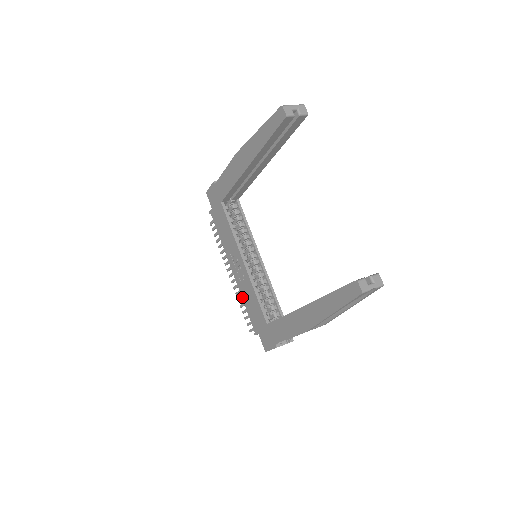
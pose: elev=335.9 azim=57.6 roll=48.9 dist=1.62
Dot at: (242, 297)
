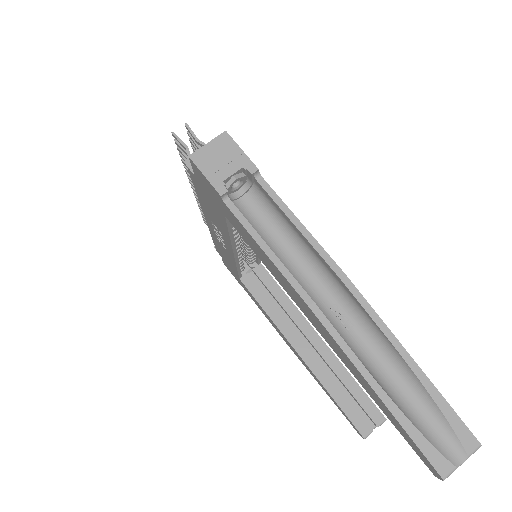
Dot at: (211, 235)
